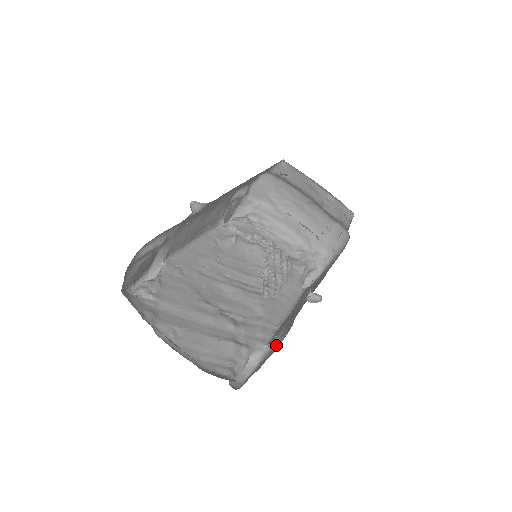
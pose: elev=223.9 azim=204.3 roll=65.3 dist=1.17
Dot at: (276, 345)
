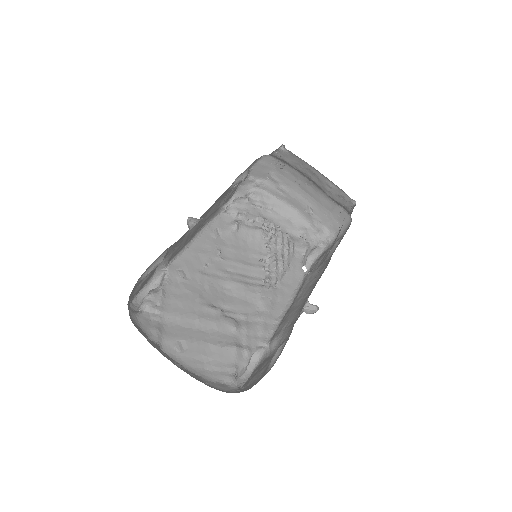
Dot at: (274, 358)
